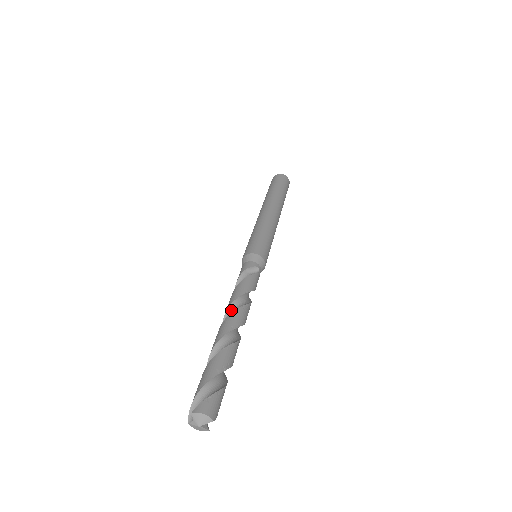
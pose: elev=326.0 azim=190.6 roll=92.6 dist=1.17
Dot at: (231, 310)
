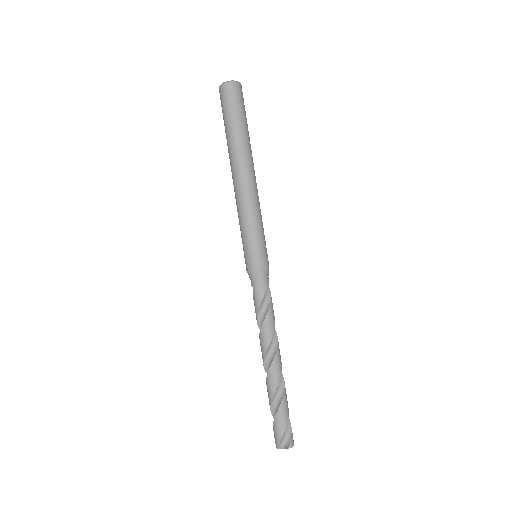
Dot at: (270, 344)
